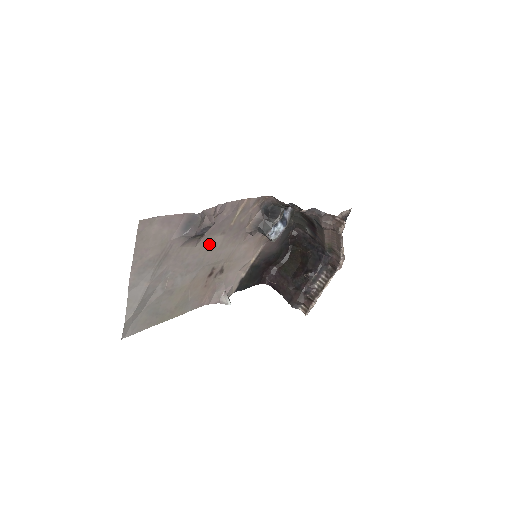
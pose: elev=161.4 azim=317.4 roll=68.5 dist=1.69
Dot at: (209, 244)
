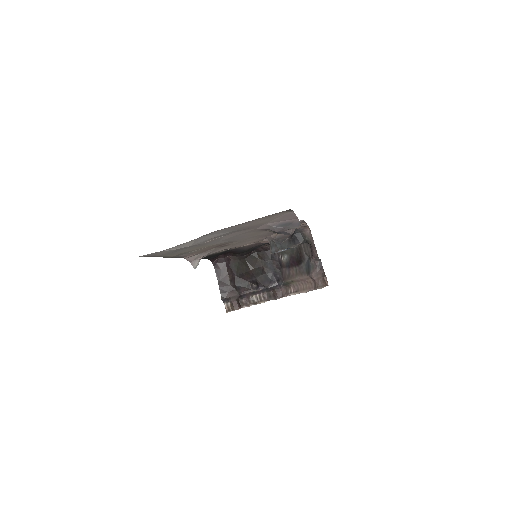
Dot at: (258, 233)
